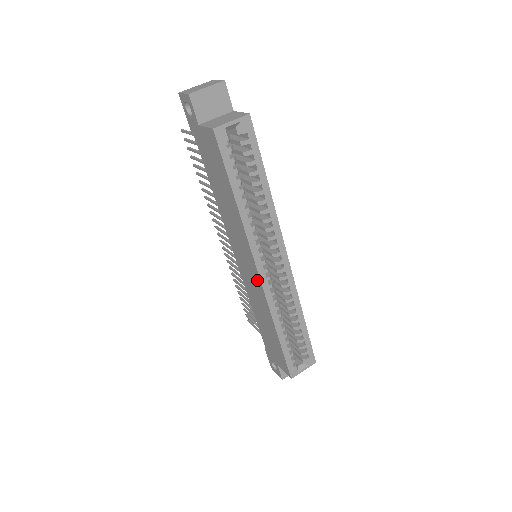
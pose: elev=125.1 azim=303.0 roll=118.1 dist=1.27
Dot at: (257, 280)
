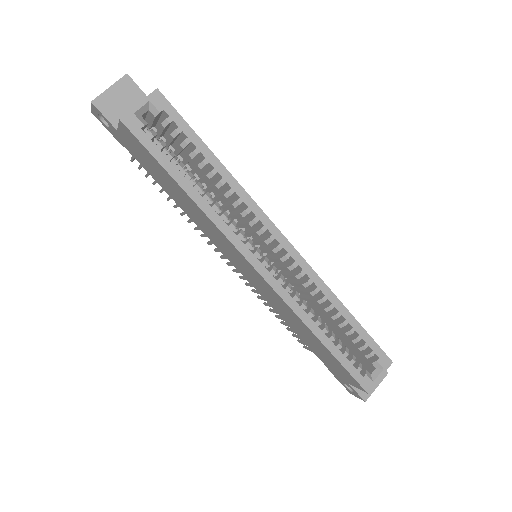
Dot at: (261, 280)
